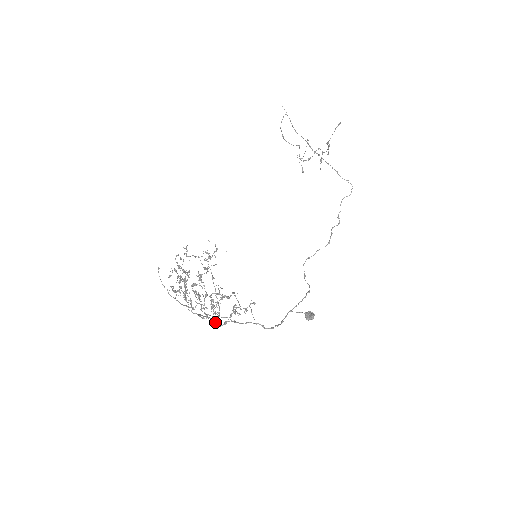
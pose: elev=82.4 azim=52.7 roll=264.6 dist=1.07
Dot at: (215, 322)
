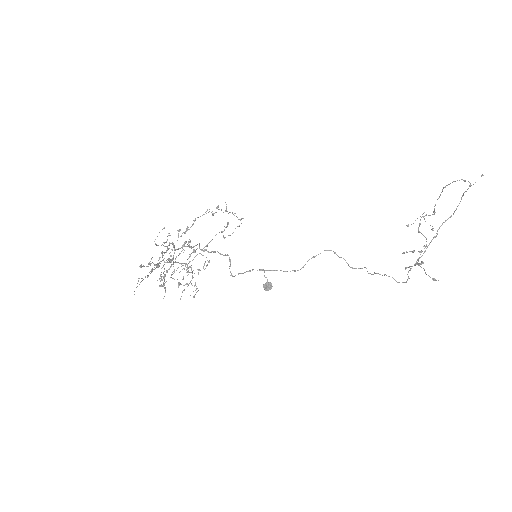
Dot at: (199, 245)
